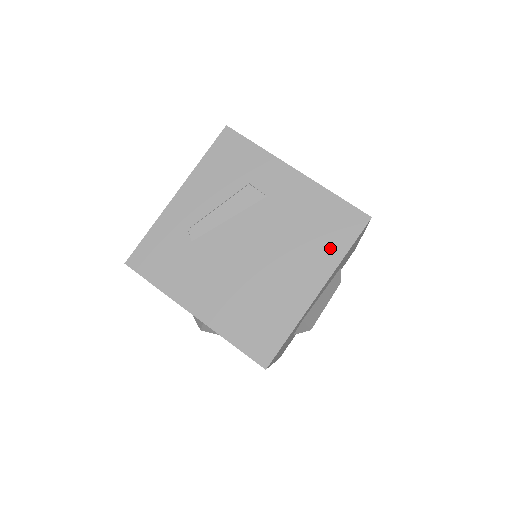
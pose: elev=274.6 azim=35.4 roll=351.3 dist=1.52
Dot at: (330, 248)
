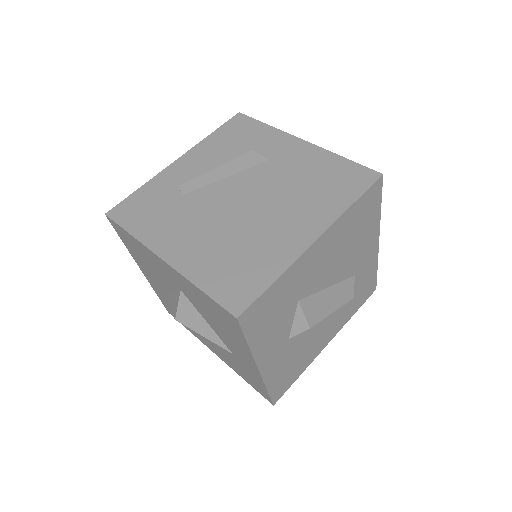
Dot at: (333, 200)
